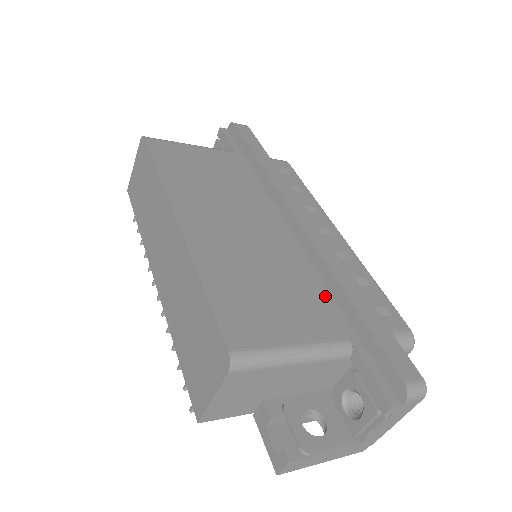
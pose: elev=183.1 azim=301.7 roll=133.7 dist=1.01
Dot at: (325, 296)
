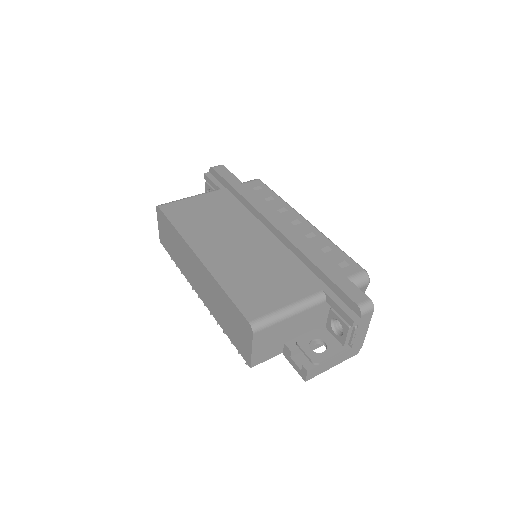
Dot at: (302, 269)
